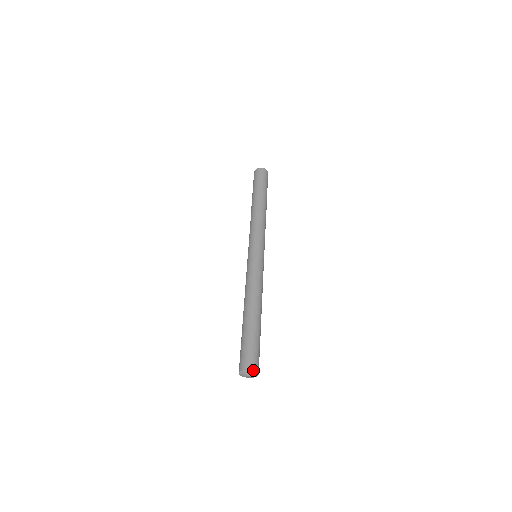
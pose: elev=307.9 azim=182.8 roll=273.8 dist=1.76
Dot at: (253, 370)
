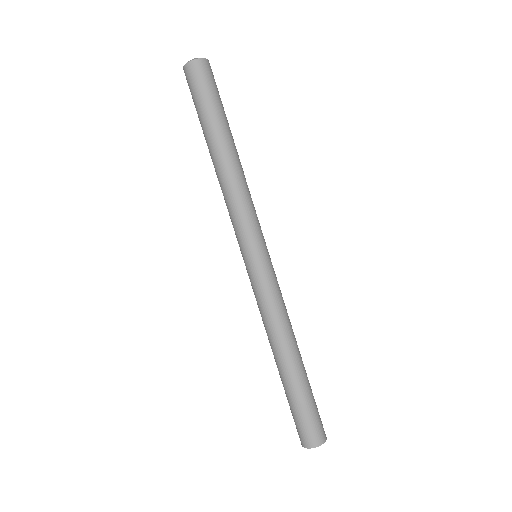
Dot at: occluded
